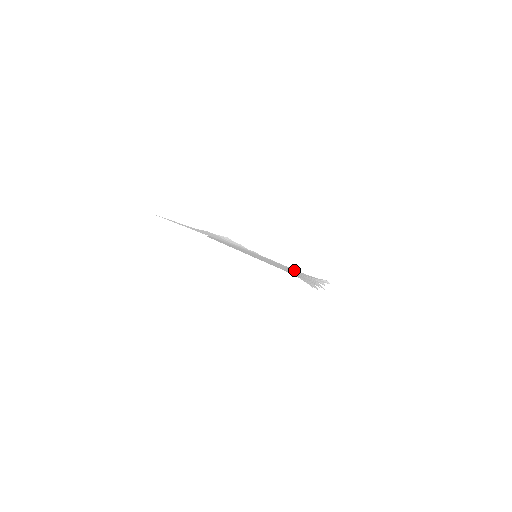
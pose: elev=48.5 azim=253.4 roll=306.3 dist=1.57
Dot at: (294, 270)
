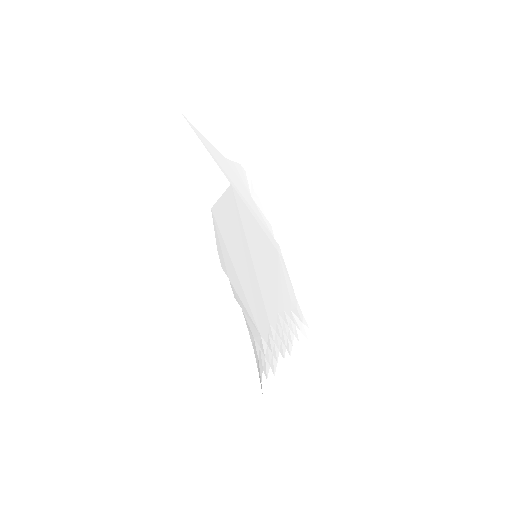
Dot at: (289, 287)
